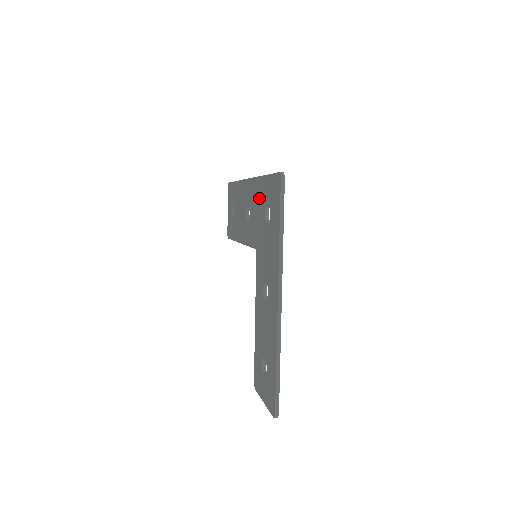
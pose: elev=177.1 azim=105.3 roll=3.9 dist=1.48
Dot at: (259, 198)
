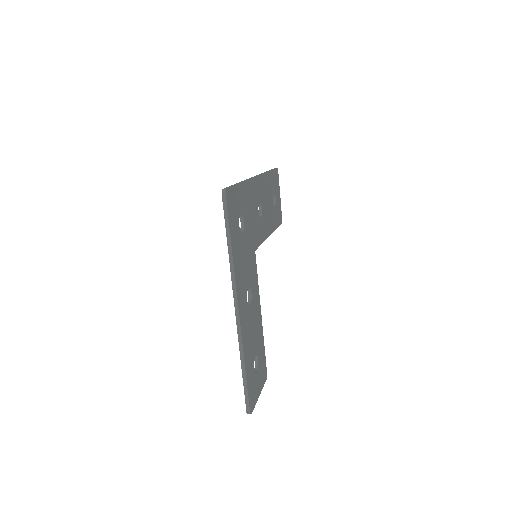
Dot at: occluded
